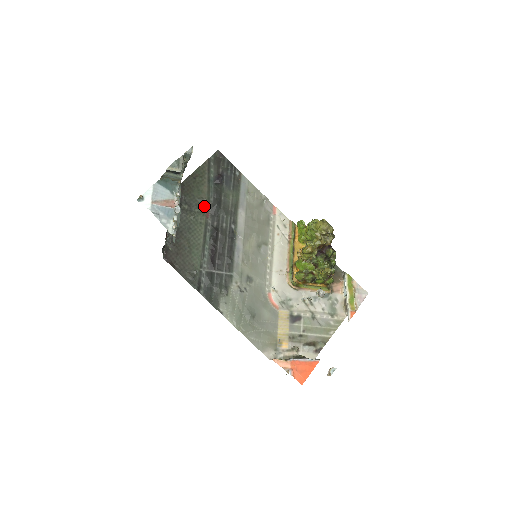
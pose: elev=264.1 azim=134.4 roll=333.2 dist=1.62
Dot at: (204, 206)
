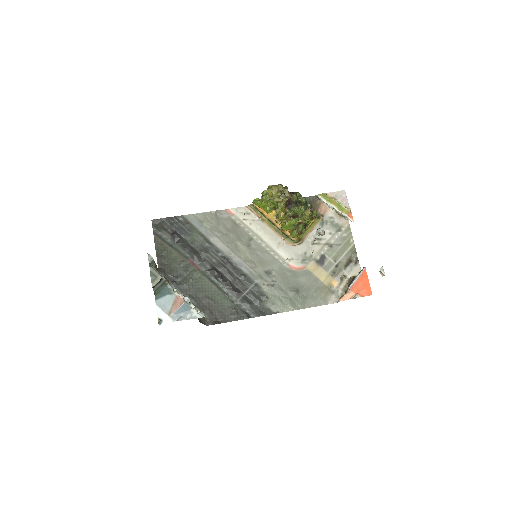
Dot at: (188, 265)
